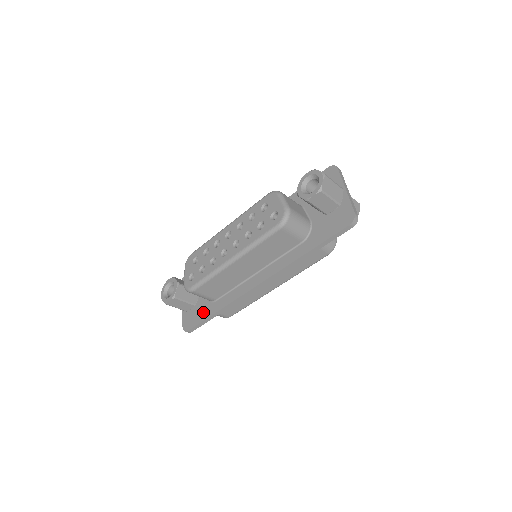
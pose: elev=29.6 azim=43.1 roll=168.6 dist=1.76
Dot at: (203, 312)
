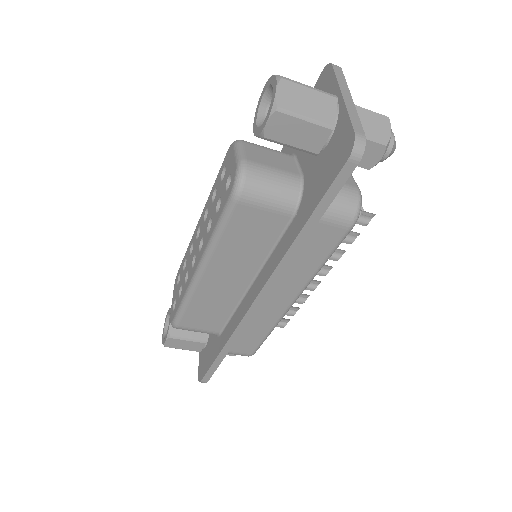
Dot at: (211, 352)
